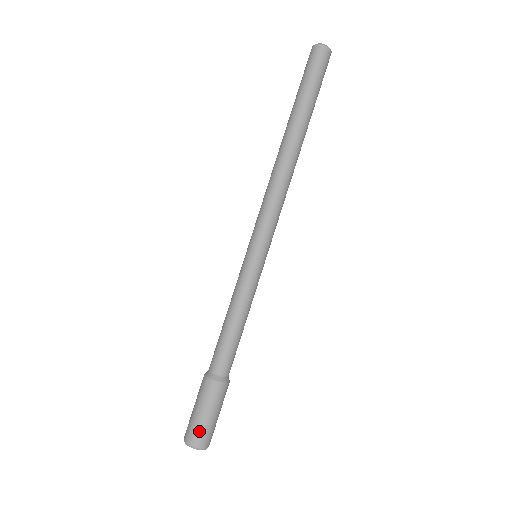
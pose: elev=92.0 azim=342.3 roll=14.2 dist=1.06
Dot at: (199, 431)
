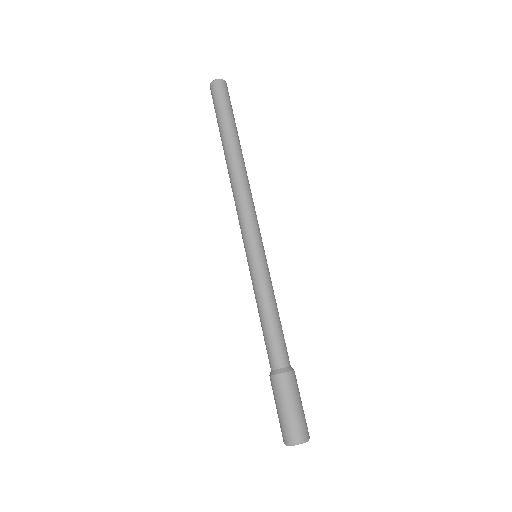
Dot at: (293, 426)
